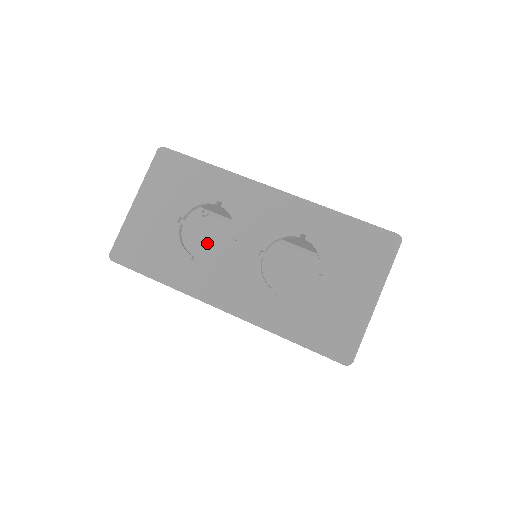
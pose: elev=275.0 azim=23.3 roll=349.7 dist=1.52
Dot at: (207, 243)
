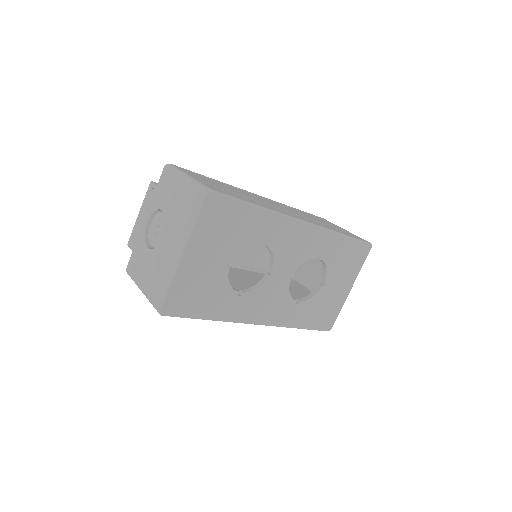
Dot at: occluded
